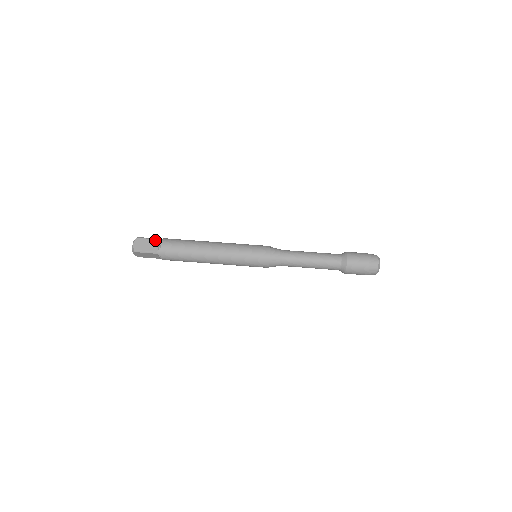
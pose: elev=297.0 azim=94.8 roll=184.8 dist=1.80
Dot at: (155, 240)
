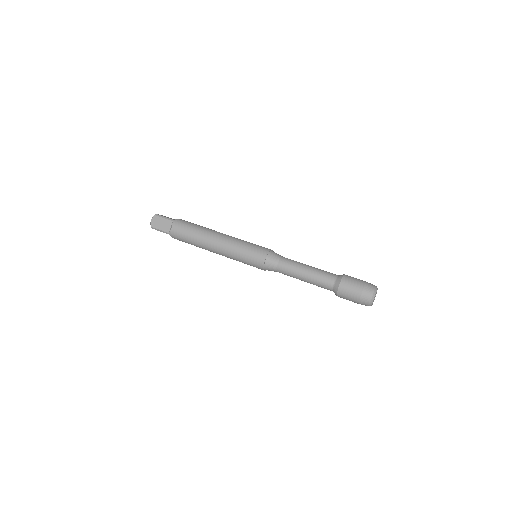
Dot at: occluded
